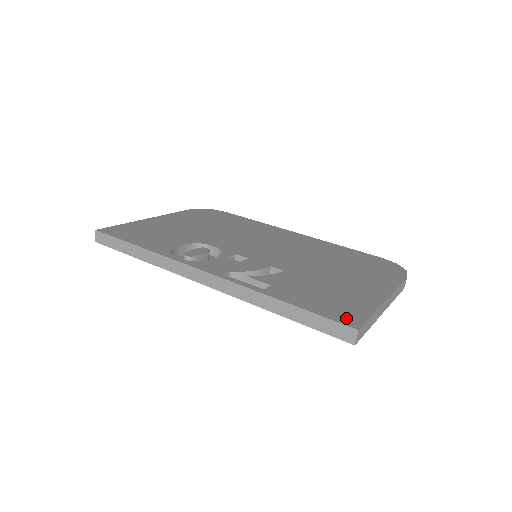
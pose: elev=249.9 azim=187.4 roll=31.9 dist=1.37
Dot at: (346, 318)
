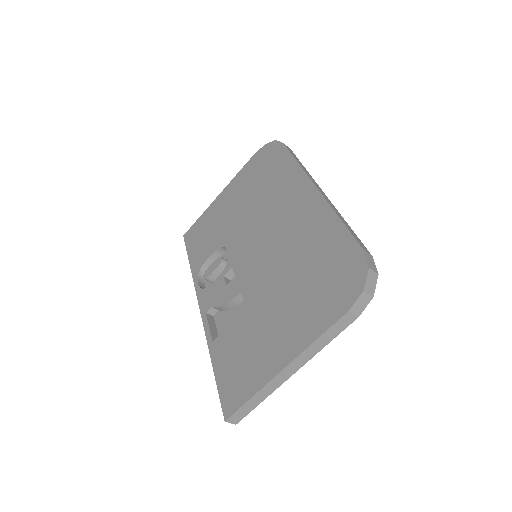
Dot at: (229, 400)
